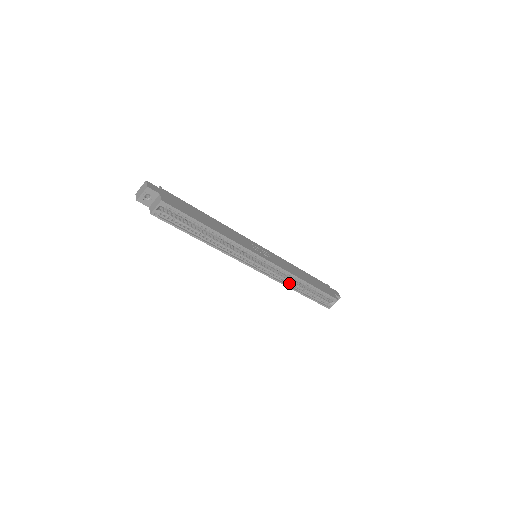
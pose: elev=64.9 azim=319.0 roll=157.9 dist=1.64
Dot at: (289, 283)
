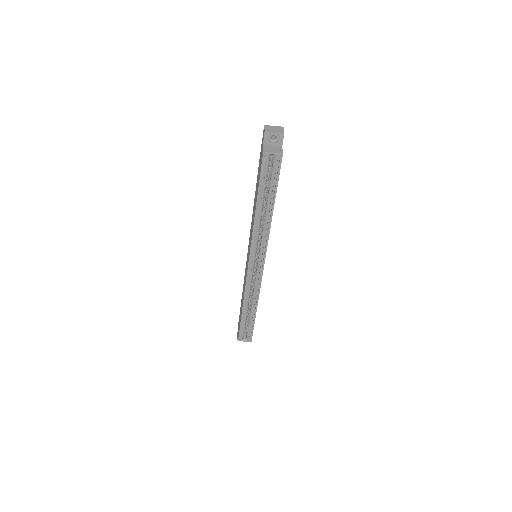
Dot at: (246, 297)
